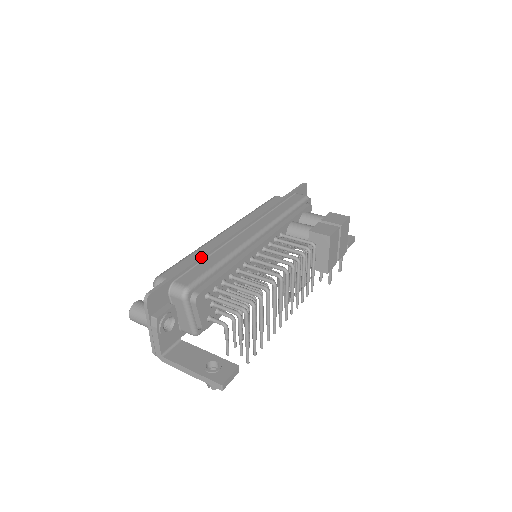
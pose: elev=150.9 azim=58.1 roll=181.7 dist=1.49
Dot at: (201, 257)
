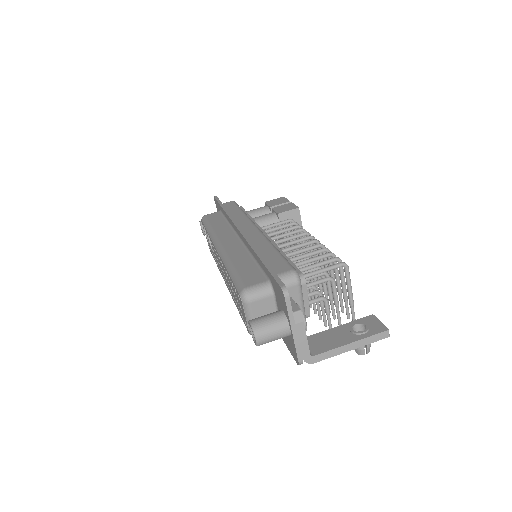
Dot at: (260, 253)
